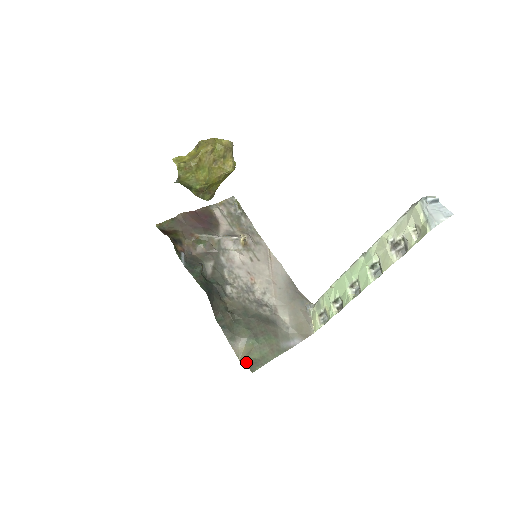
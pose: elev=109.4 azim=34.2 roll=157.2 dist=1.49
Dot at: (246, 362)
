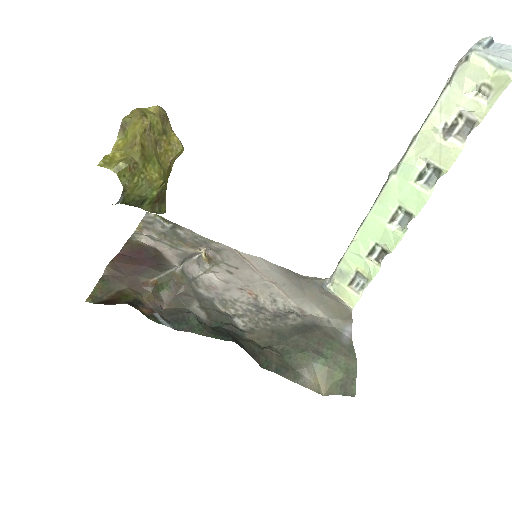
Dot at: (335, 391)
